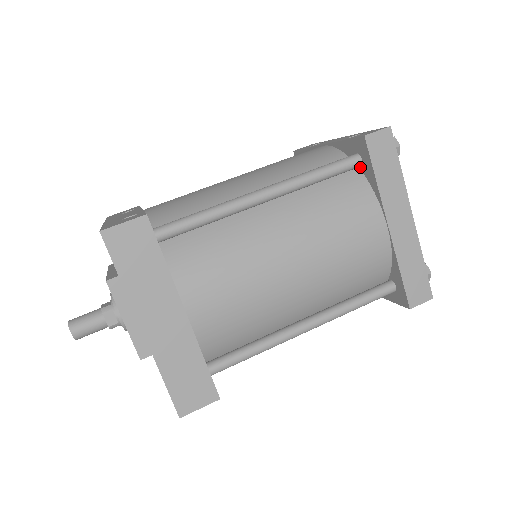
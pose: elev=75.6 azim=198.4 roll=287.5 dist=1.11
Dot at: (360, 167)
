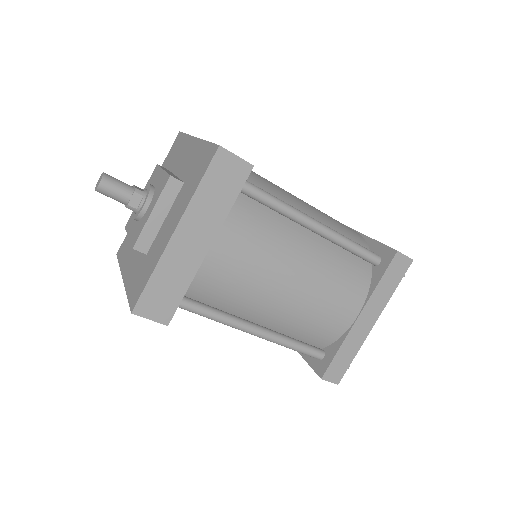
Dot at: (374, 266)
